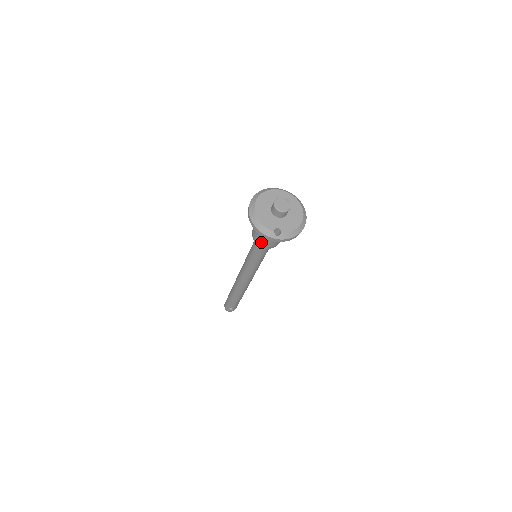
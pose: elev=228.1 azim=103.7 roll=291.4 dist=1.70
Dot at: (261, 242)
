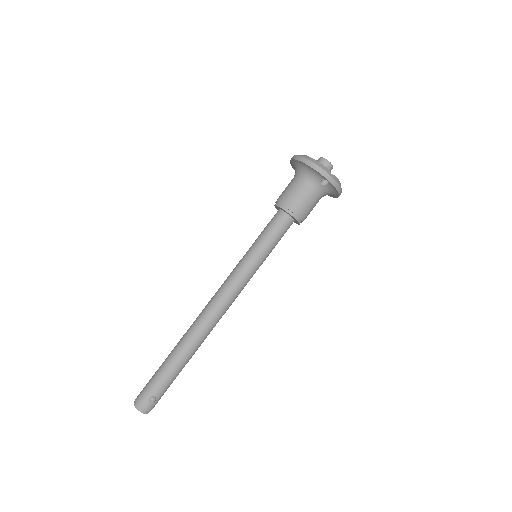
Dot at: (295, 203)
